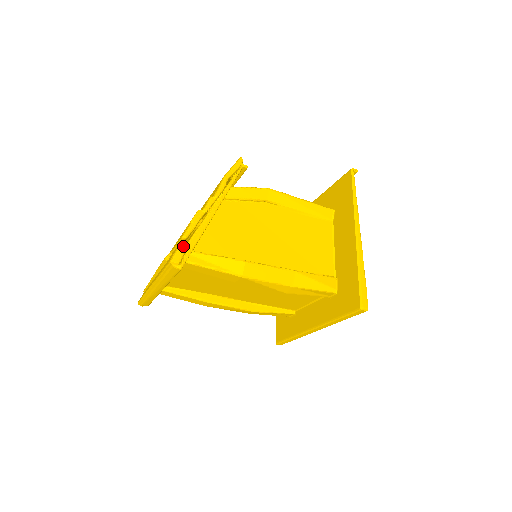
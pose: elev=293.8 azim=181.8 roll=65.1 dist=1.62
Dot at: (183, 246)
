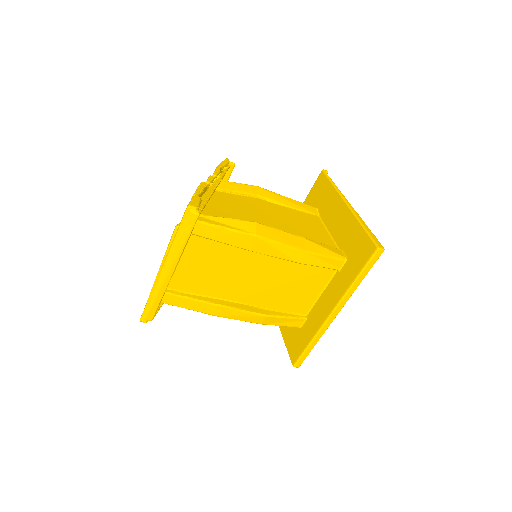
Dot at: (197, 198)
